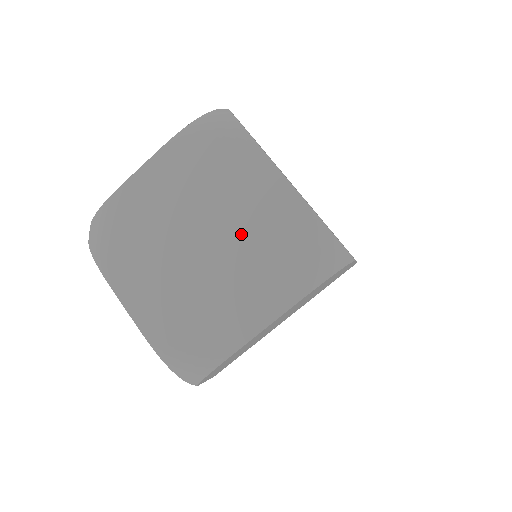
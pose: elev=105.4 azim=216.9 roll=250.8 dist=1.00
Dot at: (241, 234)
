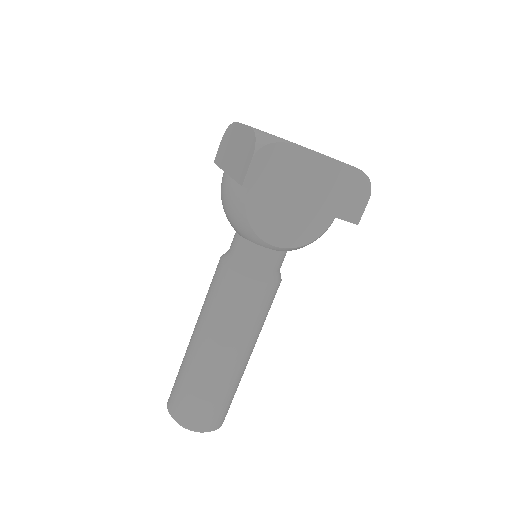
Dot at: occluded
